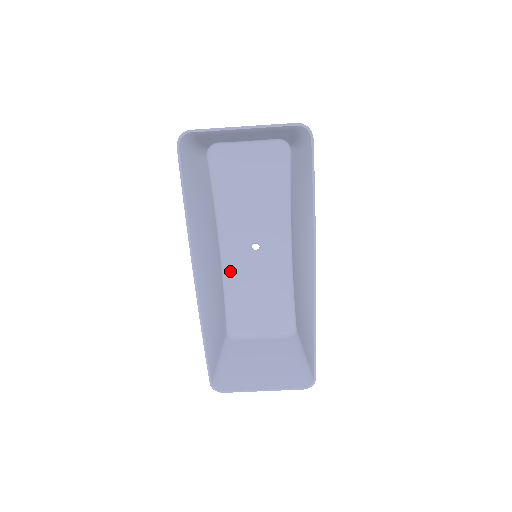
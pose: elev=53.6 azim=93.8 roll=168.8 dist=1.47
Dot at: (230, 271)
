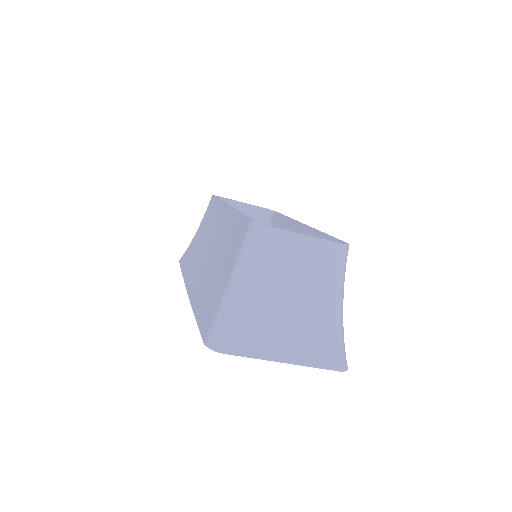
Dot at: occluded
